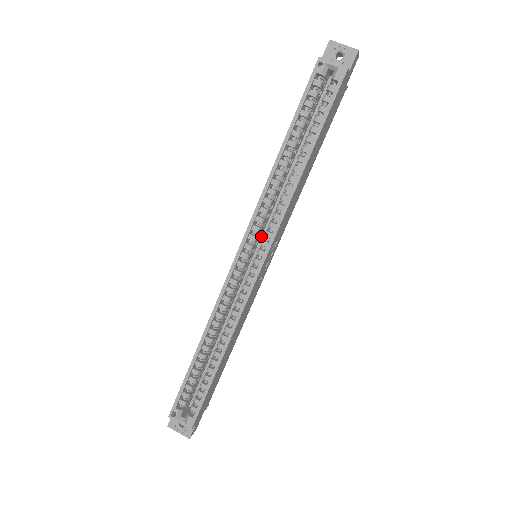
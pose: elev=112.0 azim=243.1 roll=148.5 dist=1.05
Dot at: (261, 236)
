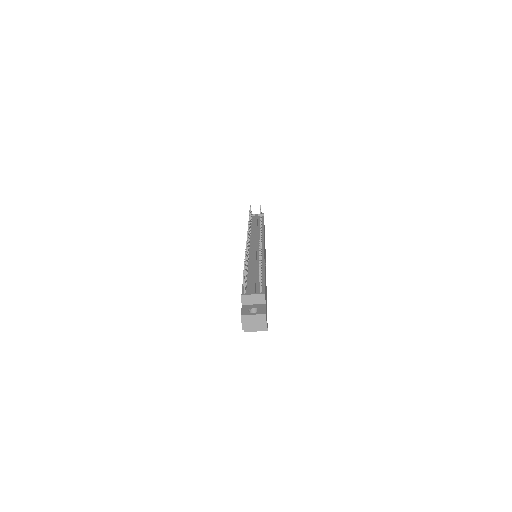
Dot at: occluded
